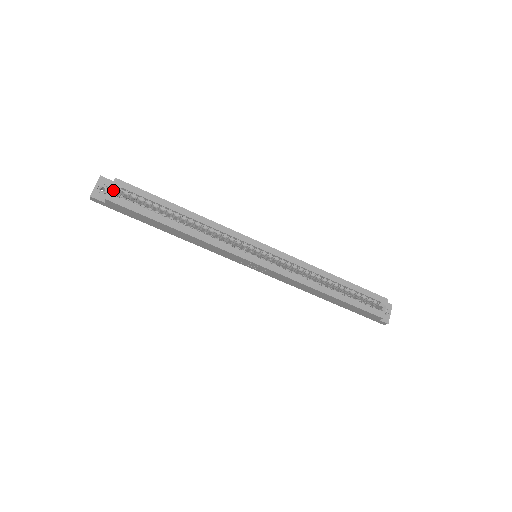
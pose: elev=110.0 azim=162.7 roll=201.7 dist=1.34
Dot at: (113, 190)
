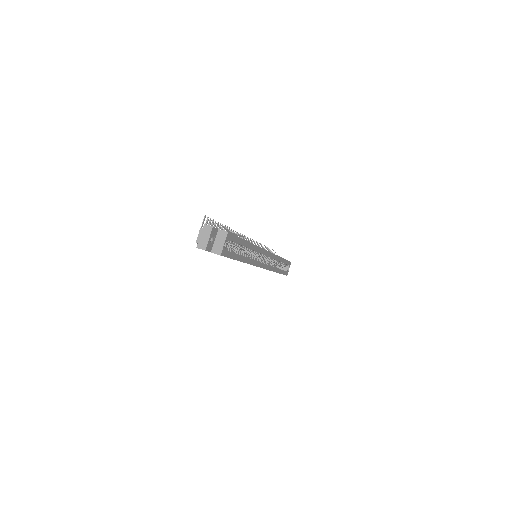
Dot at: (223, 243)
